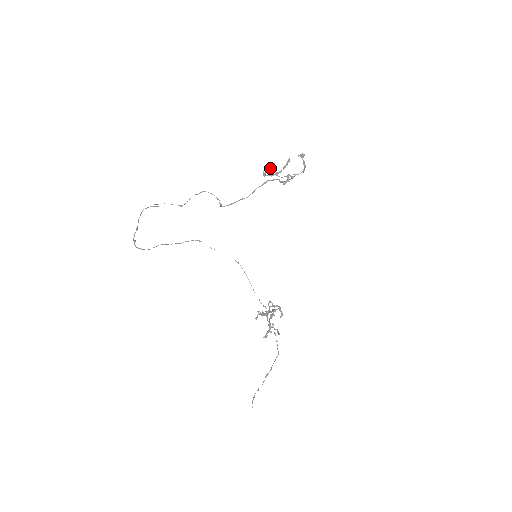
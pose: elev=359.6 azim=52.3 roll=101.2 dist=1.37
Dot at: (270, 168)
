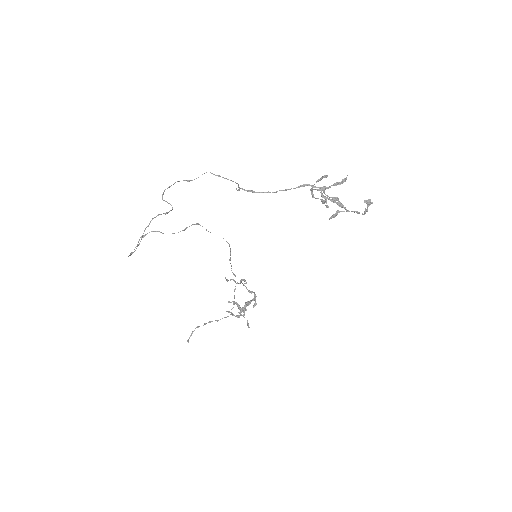
Dot at: (328, 207)
